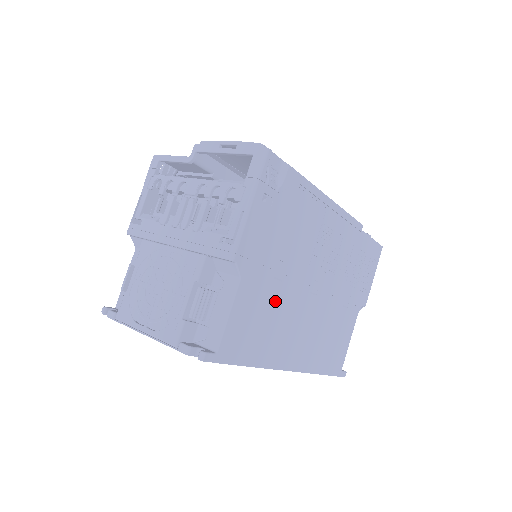
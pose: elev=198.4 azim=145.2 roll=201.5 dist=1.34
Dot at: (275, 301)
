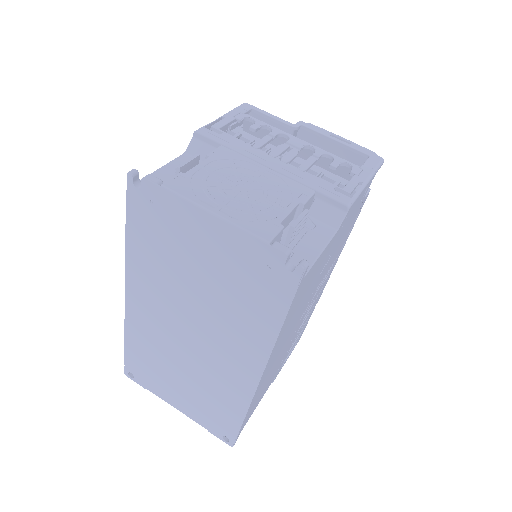
Dot at: (311, 287)
